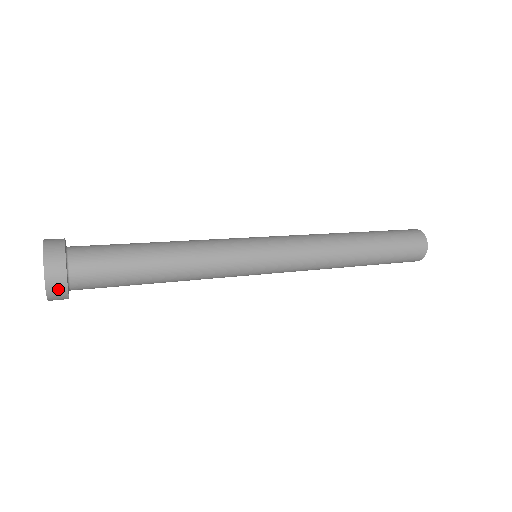
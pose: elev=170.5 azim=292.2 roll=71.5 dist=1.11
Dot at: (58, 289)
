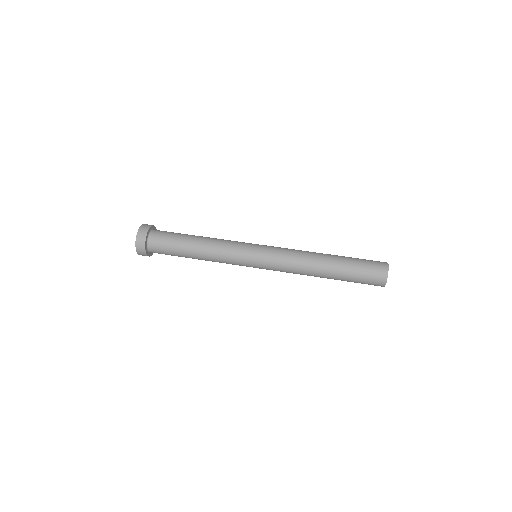
Dot at: occluded
